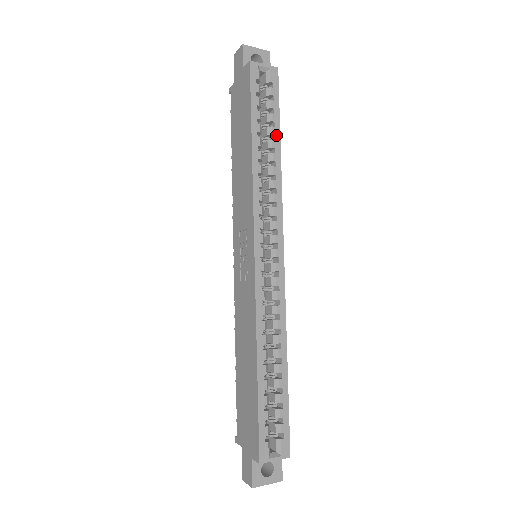
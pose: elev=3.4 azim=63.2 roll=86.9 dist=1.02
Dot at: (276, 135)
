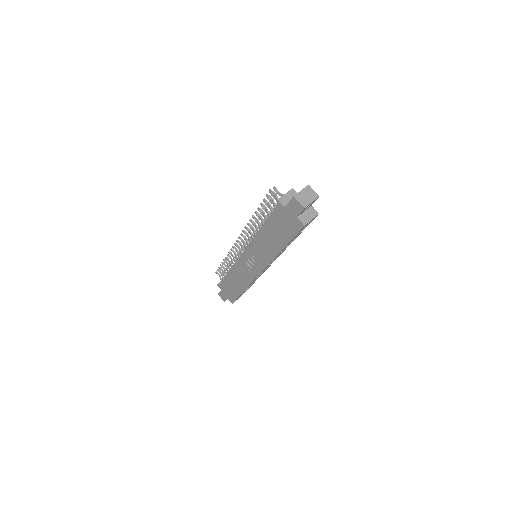
Dot at: occluded
